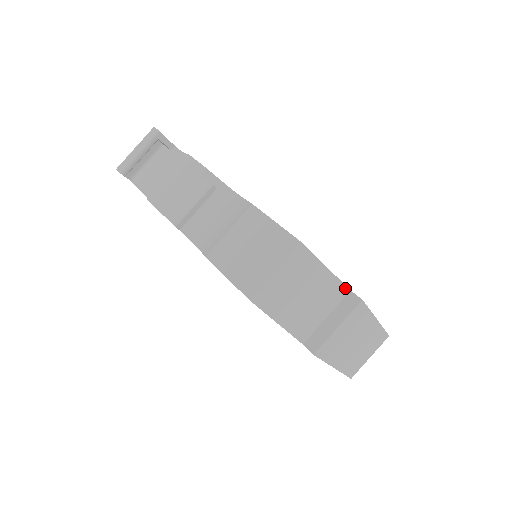
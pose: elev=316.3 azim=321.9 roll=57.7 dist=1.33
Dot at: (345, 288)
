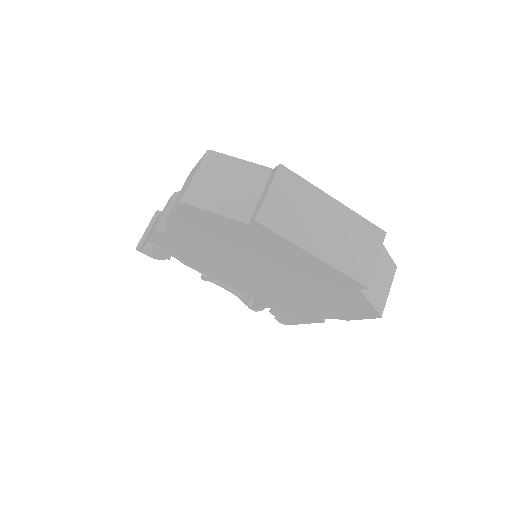
Dot at: (267, 169)
